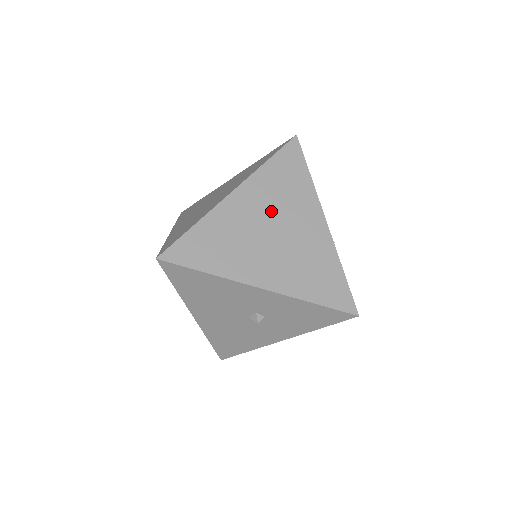
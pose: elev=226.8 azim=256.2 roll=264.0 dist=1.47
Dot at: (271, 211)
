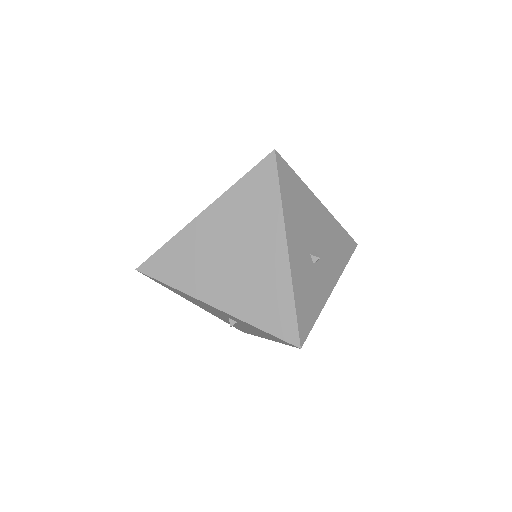
Dot at: (234, 234)
